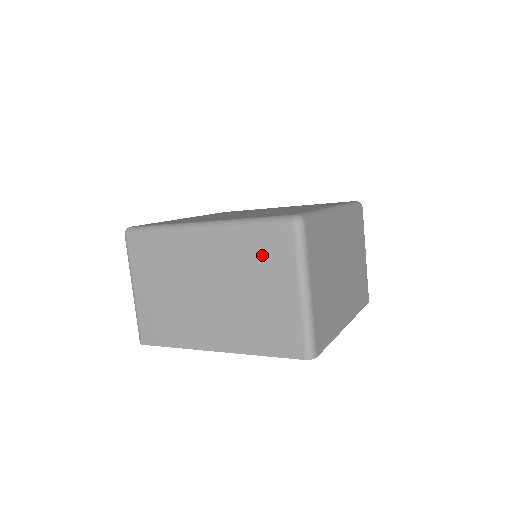
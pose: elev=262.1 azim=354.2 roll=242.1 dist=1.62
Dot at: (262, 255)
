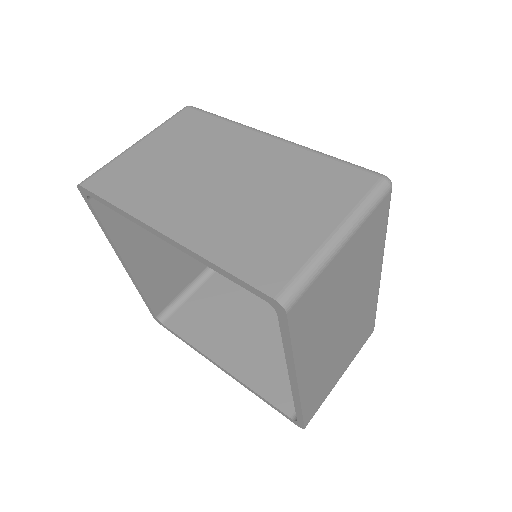
Dot at: (321, 182)
